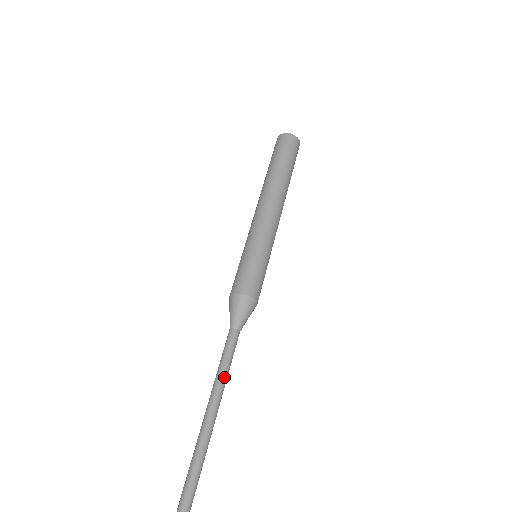
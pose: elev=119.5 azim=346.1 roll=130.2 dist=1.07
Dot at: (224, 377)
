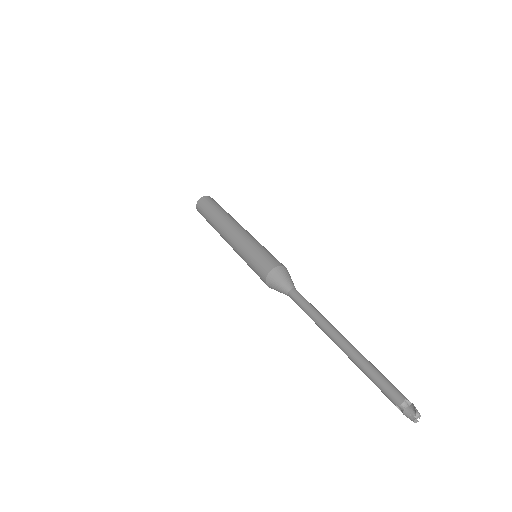
Dot at: (320, 313)
